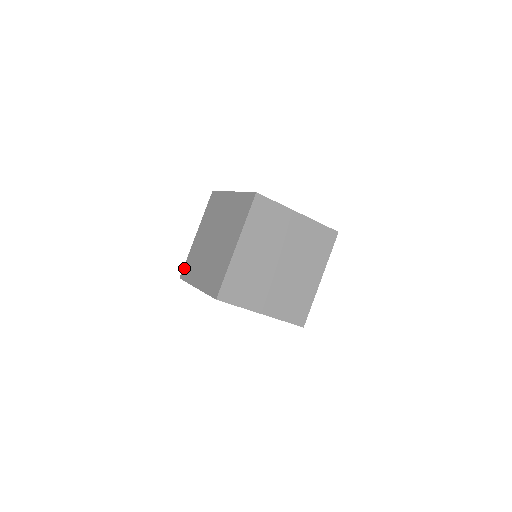
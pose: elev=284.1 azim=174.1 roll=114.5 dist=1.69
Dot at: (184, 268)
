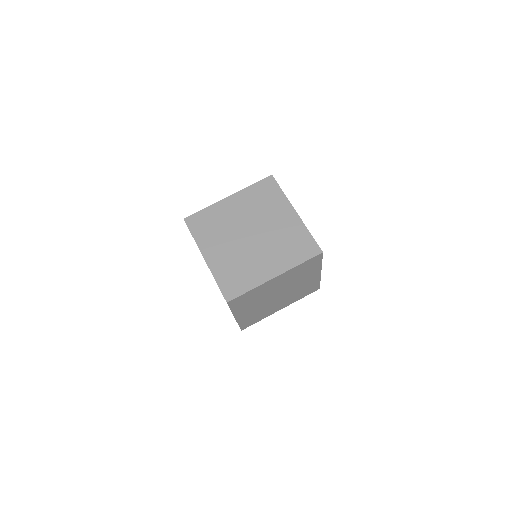
Dot at: occluded
